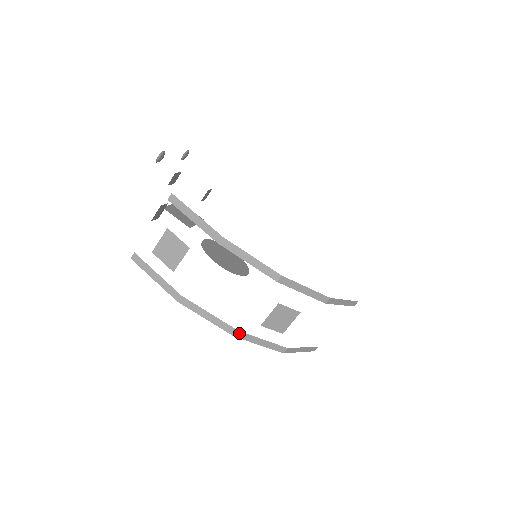
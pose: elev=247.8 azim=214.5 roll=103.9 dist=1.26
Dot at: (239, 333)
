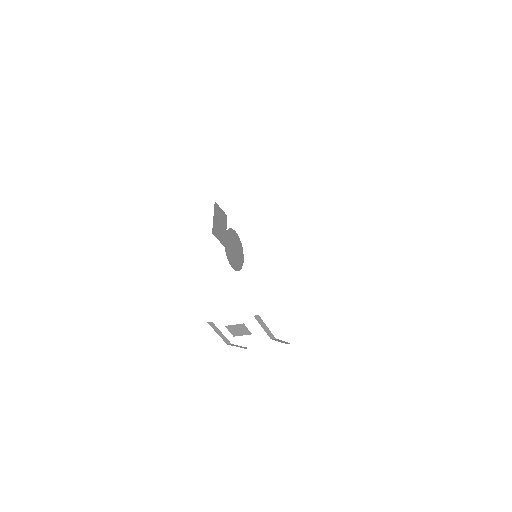
Dot at: occluded
